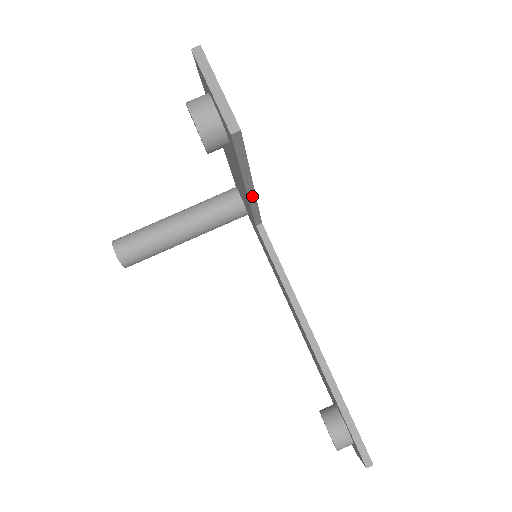
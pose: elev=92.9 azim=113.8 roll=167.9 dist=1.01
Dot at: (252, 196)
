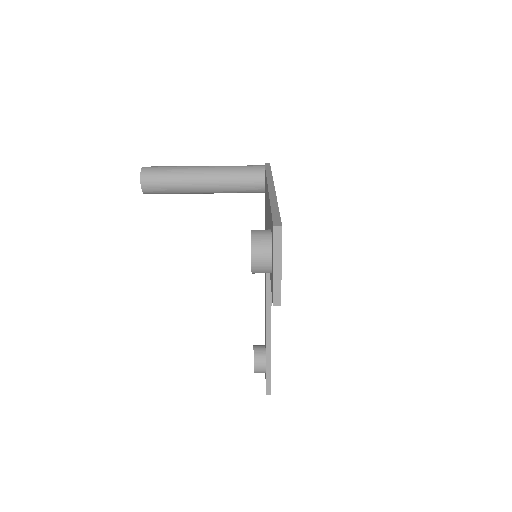
Dot at: occluded
